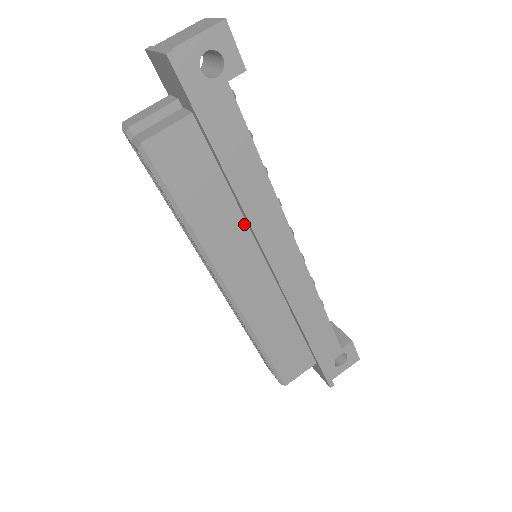
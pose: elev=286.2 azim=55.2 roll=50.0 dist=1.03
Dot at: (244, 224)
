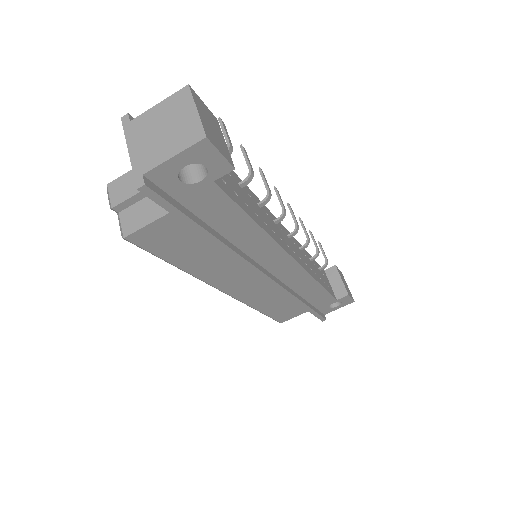
Dot at: occluded
